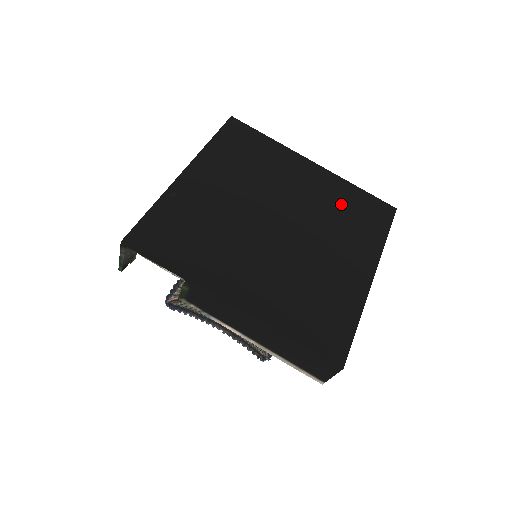
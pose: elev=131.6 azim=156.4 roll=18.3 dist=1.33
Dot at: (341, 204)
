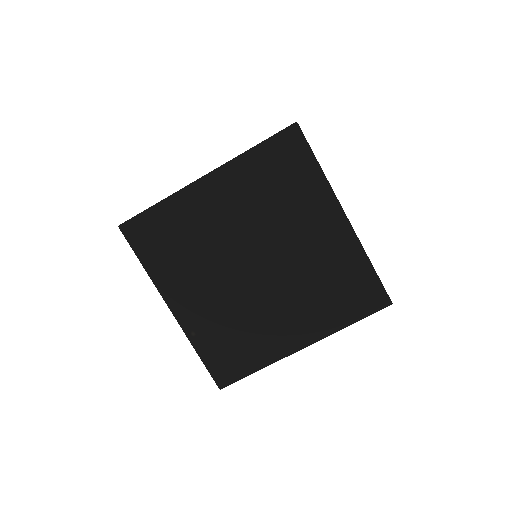
Dot at: (264, 186)
